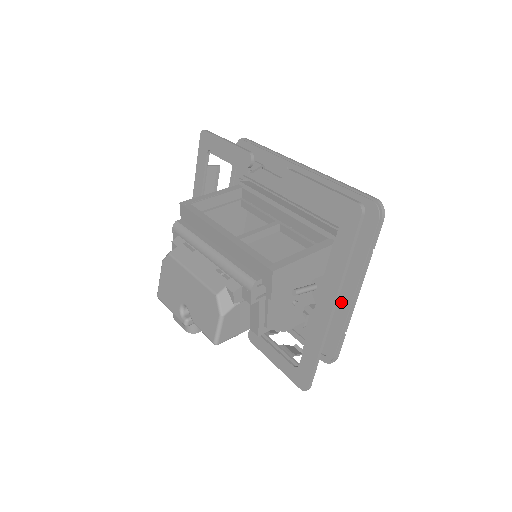
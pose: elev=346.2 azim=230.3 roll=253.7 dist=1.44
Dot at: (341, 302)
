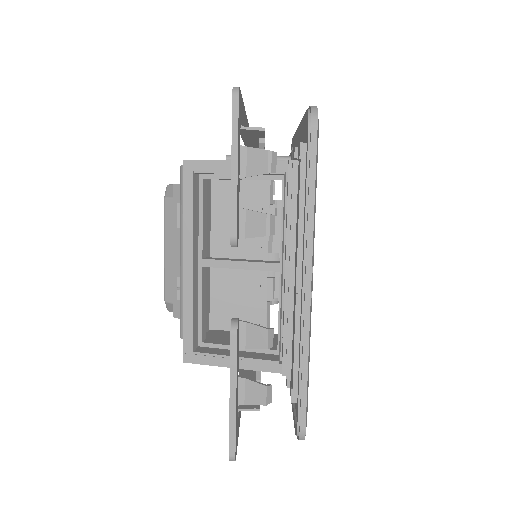
Dot at: occluded
